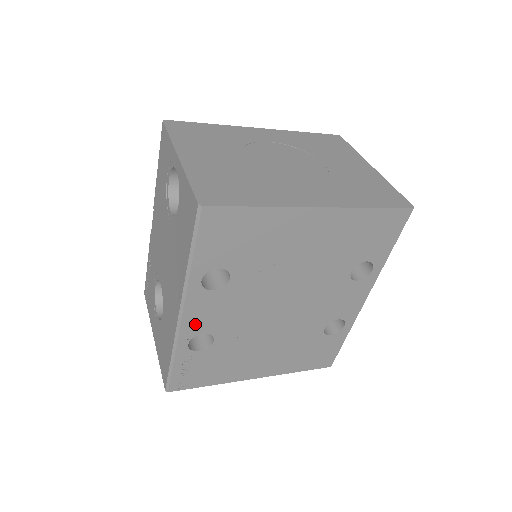
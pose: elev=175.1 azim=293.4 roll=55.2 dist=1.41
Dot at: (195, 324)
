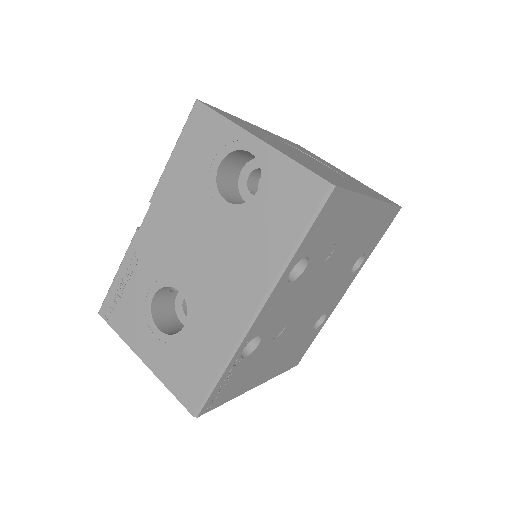
Dot at: (260, 324)
